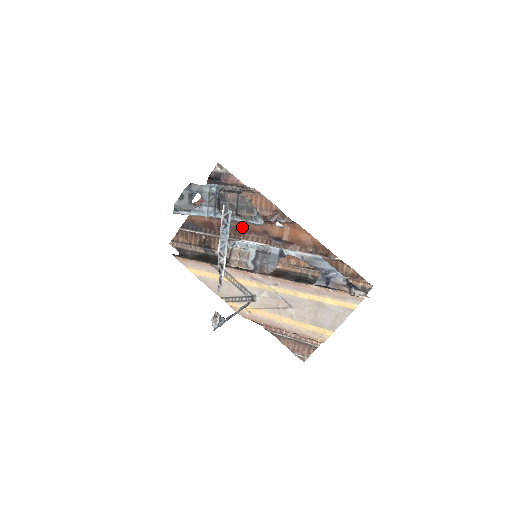
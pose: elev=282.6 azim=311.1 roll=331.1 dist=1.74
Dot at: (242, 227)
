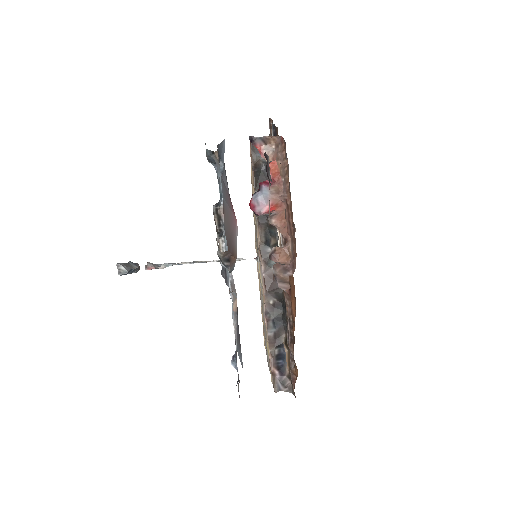
Dot at: occluded
